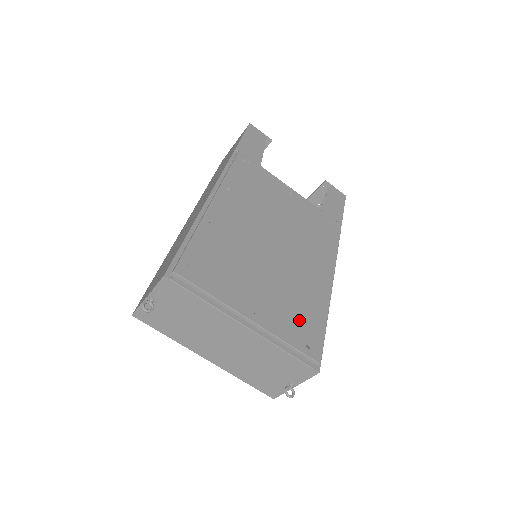
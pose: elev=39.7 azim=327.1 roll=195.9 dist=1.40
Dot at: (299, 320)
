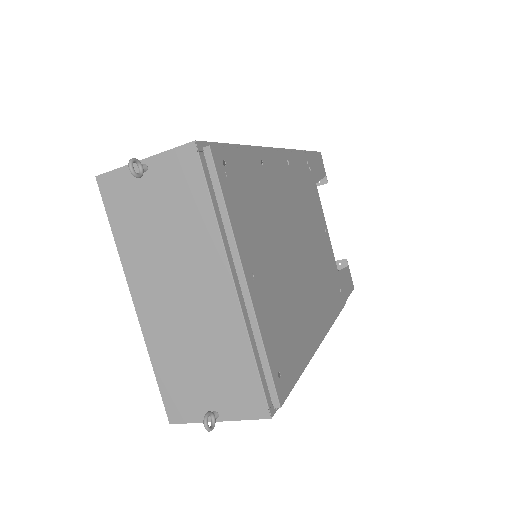
Dot at: (284, 338)
